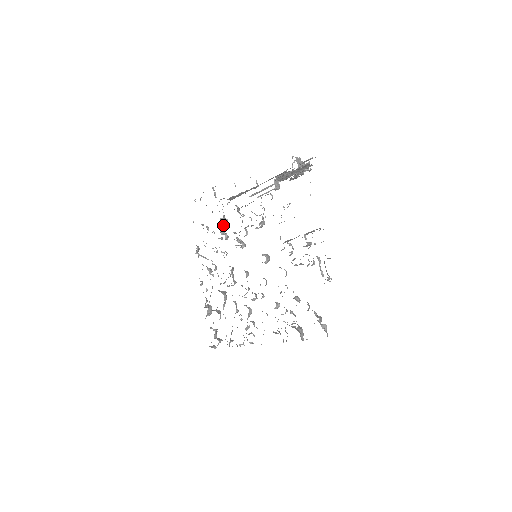
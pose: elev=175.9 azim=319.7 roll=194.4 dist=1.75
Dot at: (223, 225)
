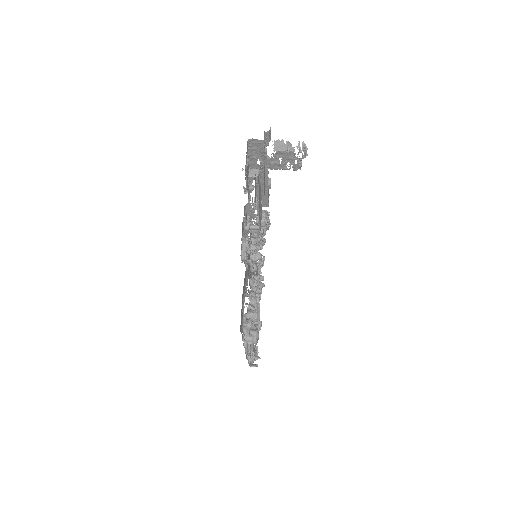
Dot at: occluded
